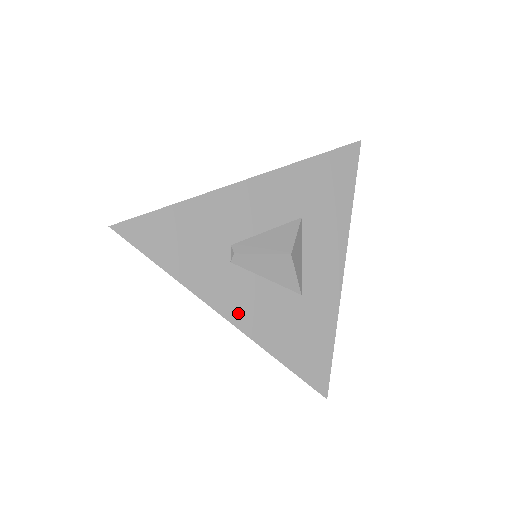
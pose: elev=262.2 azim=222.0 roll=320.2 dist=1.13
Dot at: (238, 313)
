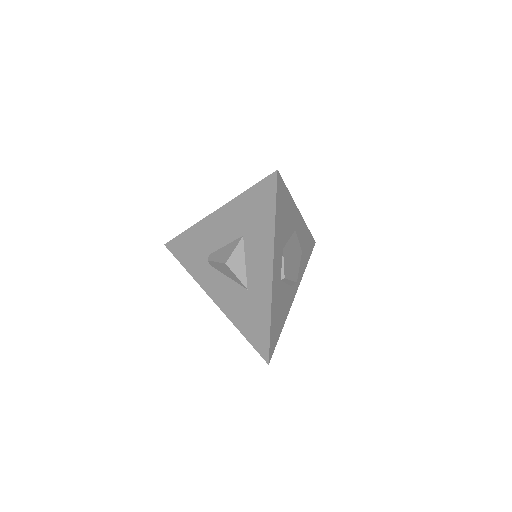
Dot at: (216, 296)
